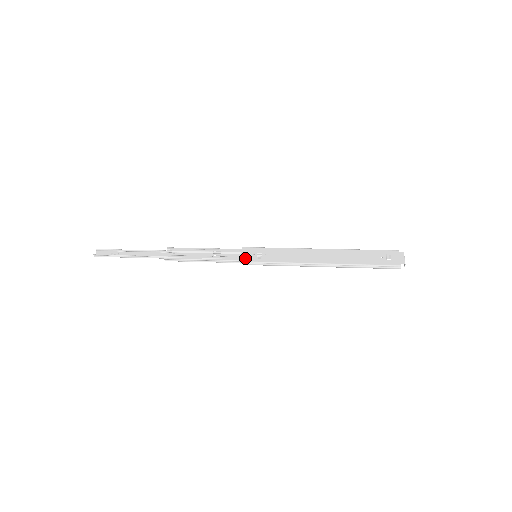
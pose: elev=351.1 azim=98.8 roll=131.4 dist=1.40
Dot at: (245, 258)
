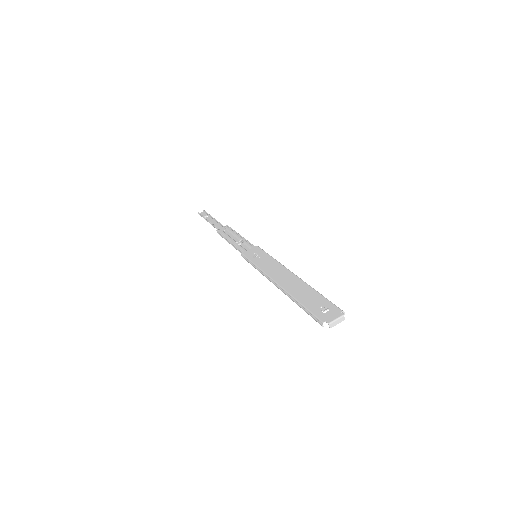
Dot at: (247, 253)
